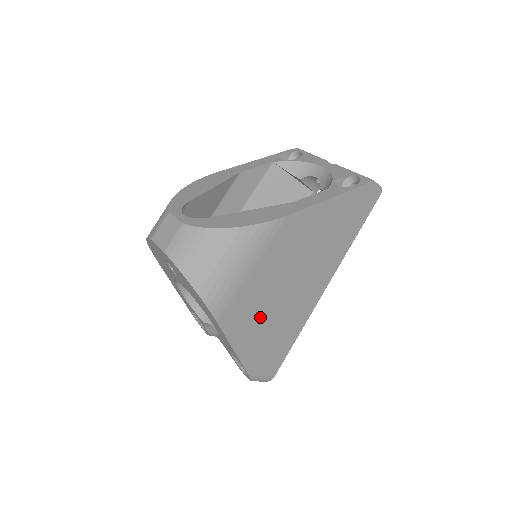
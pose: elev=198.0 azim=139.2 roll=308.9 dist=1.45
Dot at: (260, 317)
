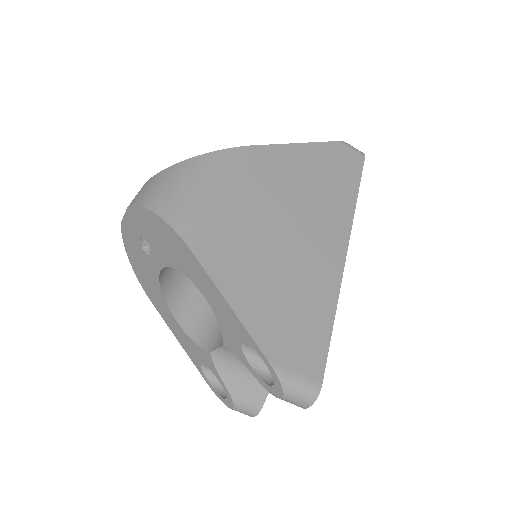
Dot at: (256, 264)
